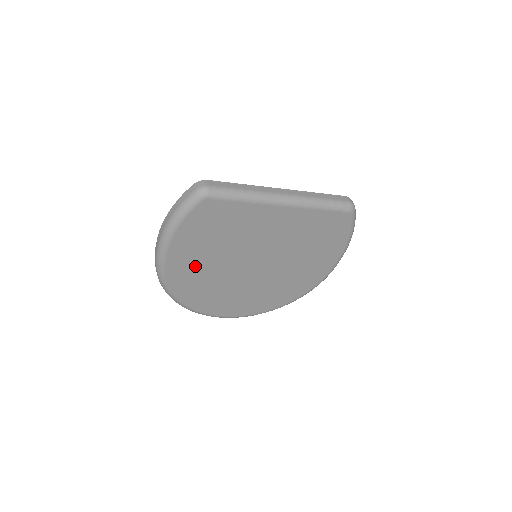
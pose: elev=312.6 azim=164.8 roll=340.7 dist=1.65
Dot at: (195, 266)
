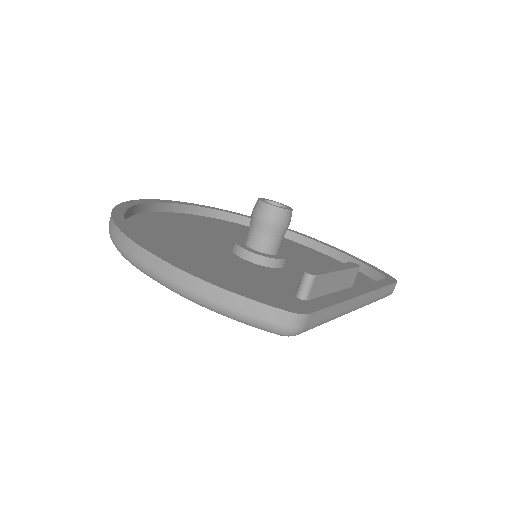
Dot at: occluded
